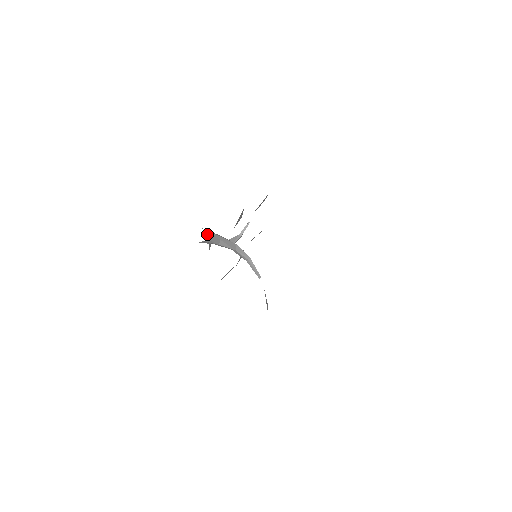
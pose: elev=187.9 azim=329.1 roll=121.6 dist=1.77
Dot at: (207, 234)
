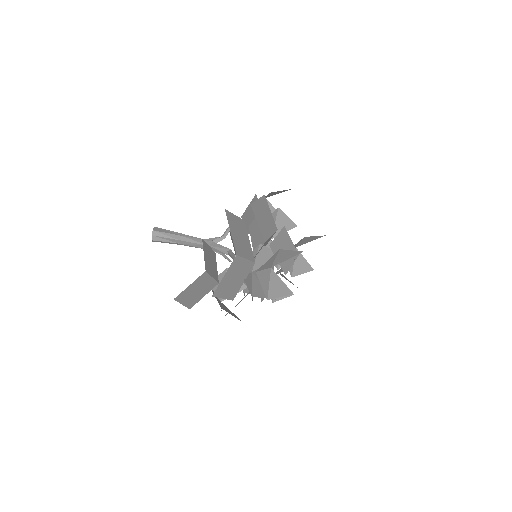
Dot at: (156, 229)
